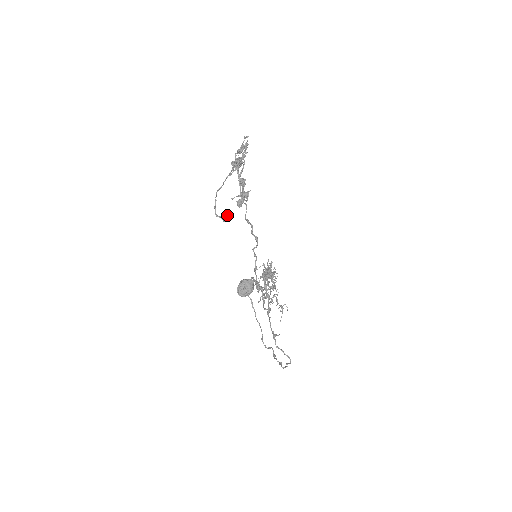
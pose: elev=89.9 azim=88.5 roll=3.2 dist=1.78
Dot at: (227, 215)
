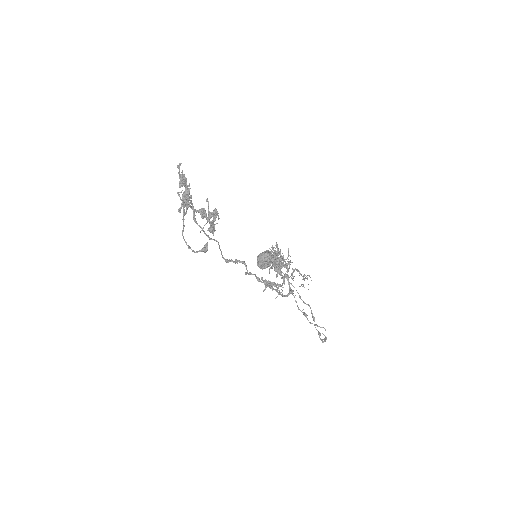
Dot at: (206, 245)
